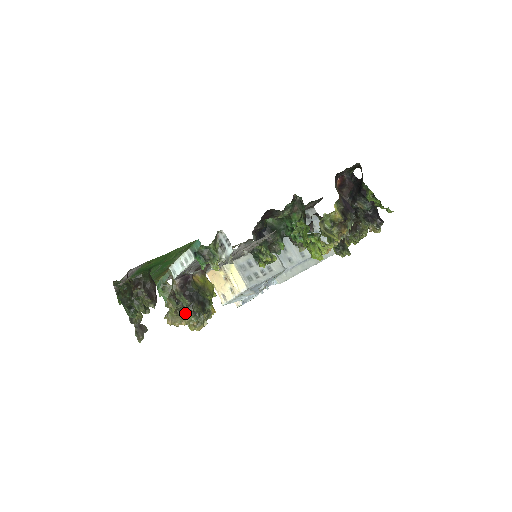
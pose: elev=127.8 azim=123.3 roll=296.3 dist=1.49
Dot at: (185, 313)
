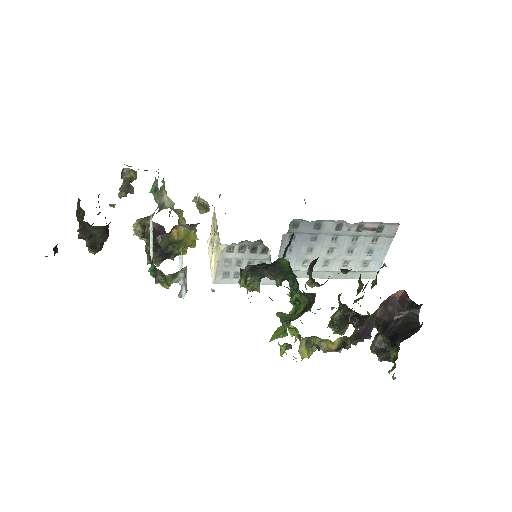
Dot at: occluded
